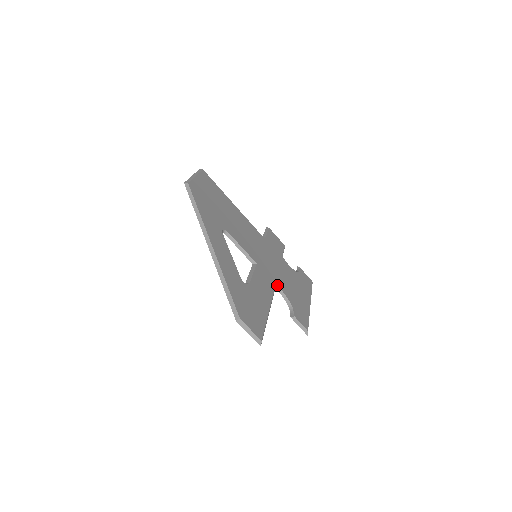
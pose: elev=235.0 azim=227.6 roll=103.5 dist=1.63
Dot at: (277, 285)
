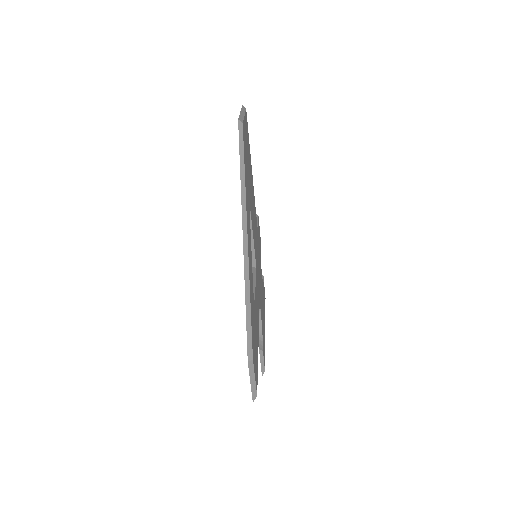
Dot at: occluded
